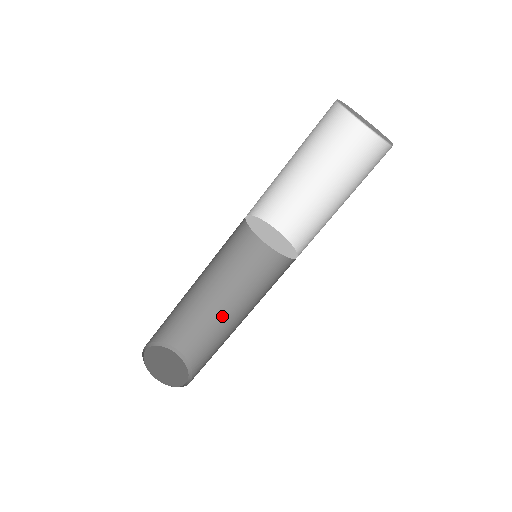
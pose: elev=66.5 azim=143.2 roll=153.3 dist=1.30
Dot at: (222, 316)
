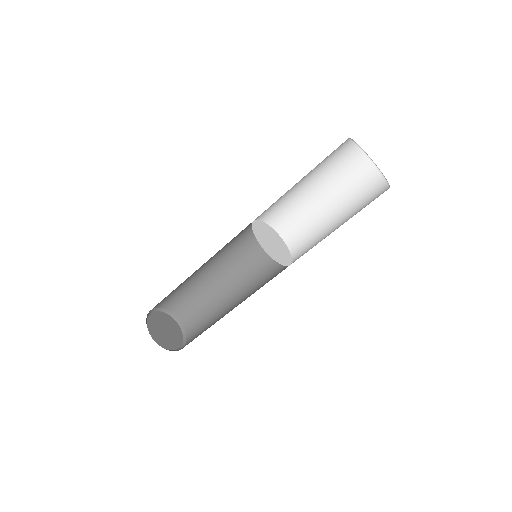
Dot at: (212, 287)
